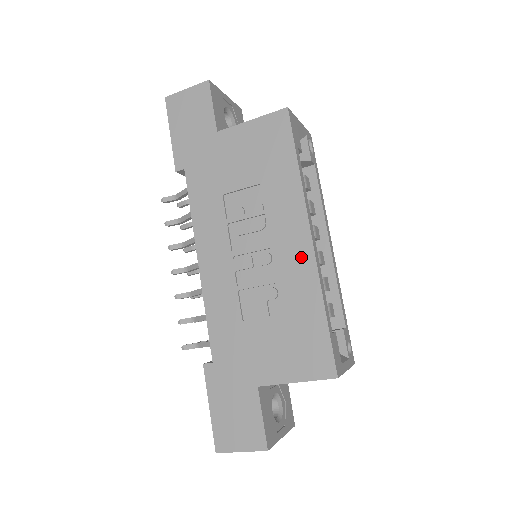
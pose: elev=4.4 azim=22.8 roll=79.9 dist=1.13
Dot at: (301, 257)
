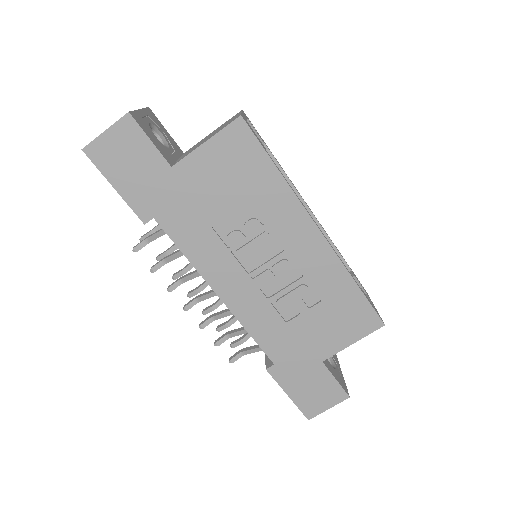
Dot at: (317, 251)
